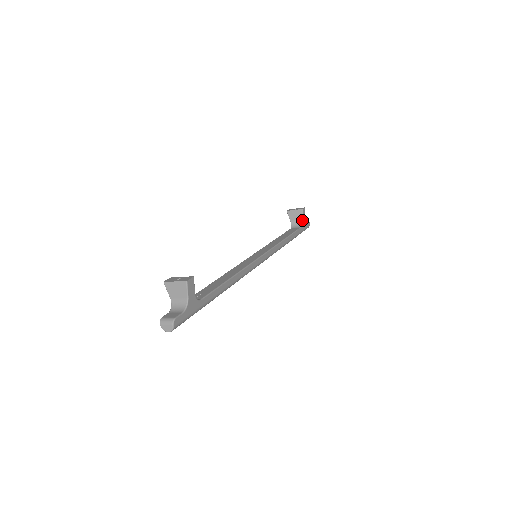
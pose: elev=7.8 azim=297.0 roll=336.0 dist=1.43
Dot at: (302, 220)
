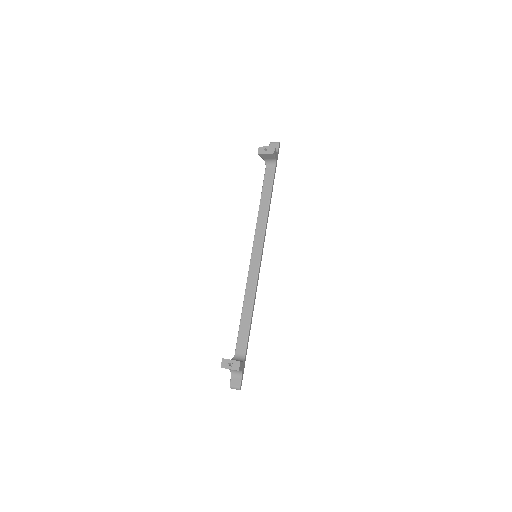
Dot at: (275, 159)
